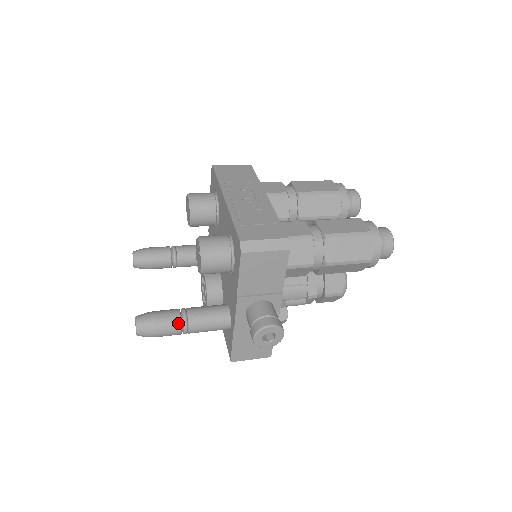
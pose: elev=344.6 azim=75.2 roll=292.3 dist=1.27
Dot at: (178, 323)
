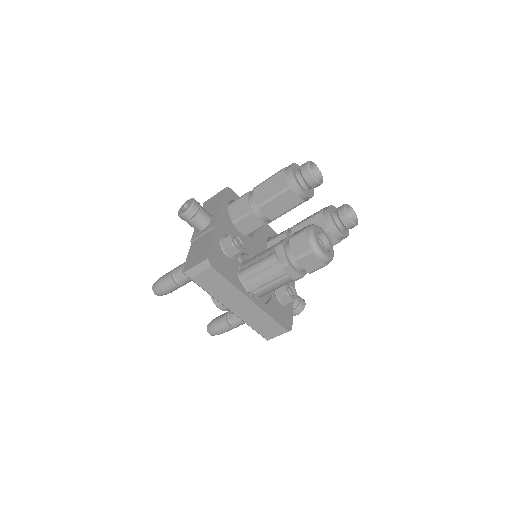
Dot at: occluded
